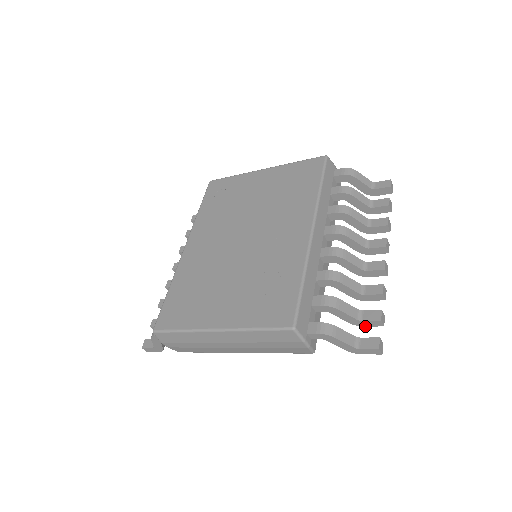
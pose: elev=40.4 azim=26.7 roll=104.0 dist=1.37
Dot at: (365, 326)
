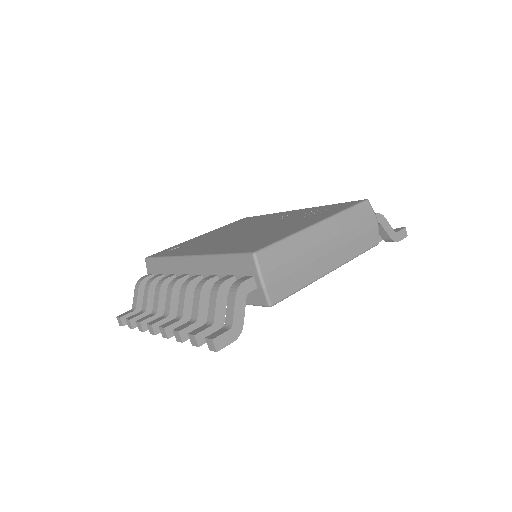
Dot at: occluded
